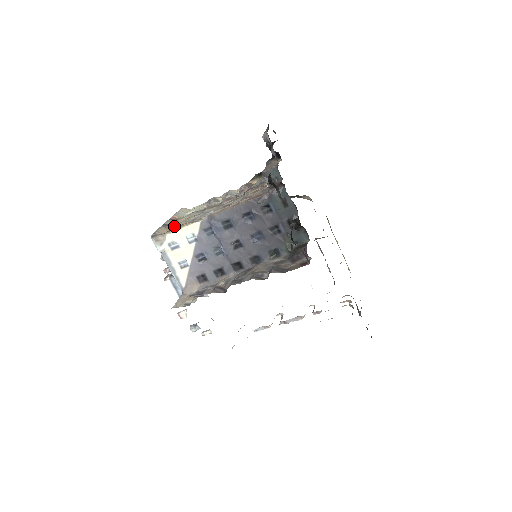
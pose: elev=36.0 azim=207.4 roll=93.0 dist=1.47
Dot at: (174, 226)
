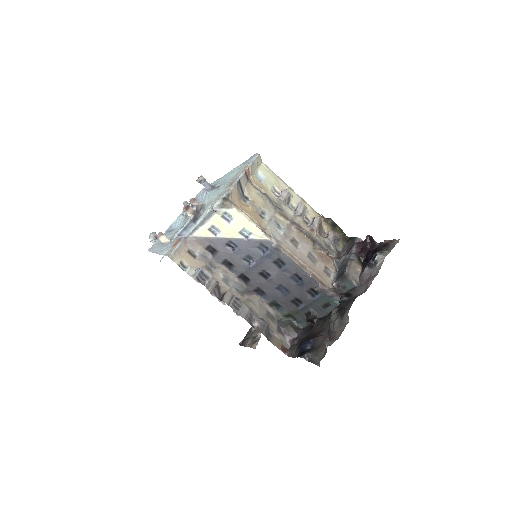
Dot at: (244, 192)
